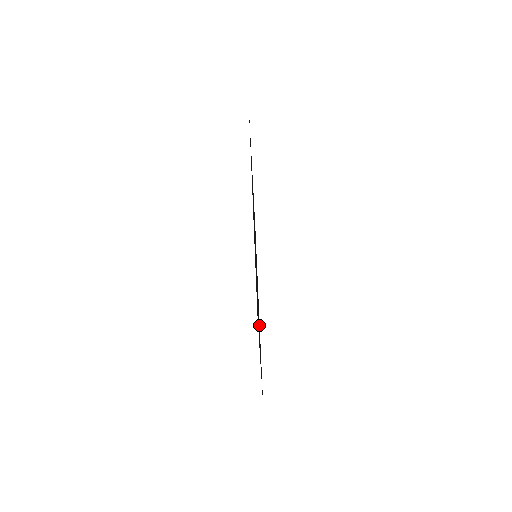
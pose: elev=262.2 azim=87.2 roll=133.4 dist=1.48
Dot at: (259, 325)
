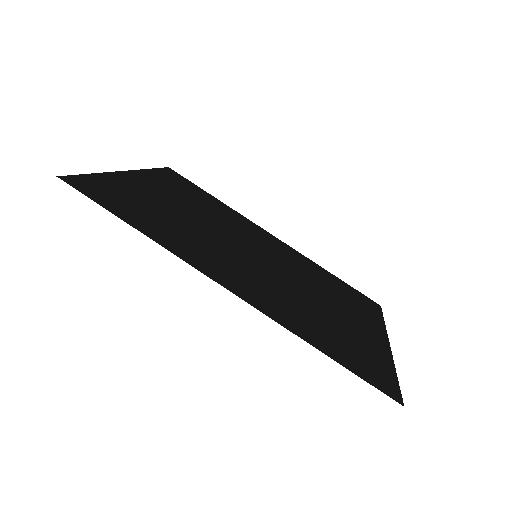
Dot at: (309, 268)
